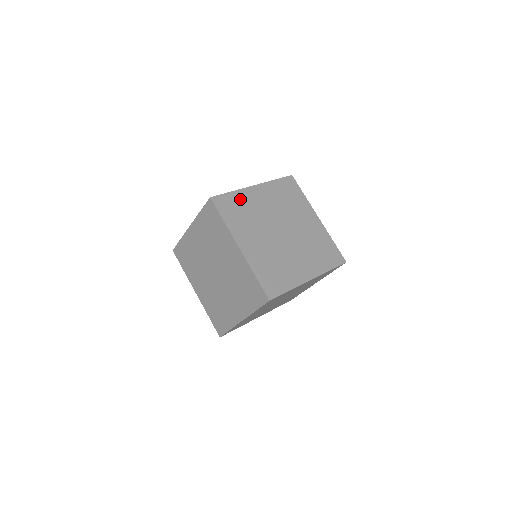
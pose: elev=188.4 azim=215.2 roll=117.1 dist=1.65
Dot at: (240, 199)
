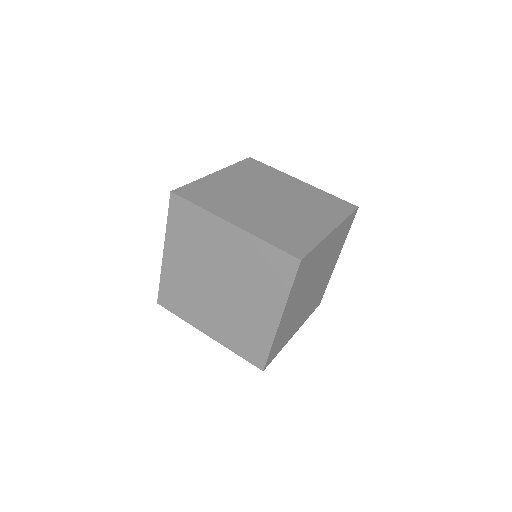
Dot at: (272, 173)
